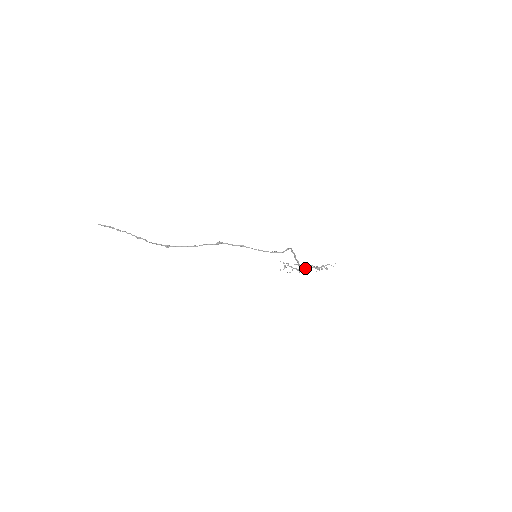
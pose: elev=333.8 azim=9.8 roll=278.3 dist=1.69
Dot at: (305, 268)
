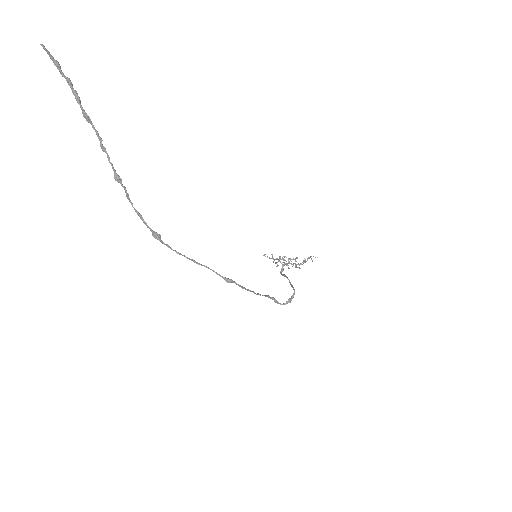
Dot at: (287, 264)
